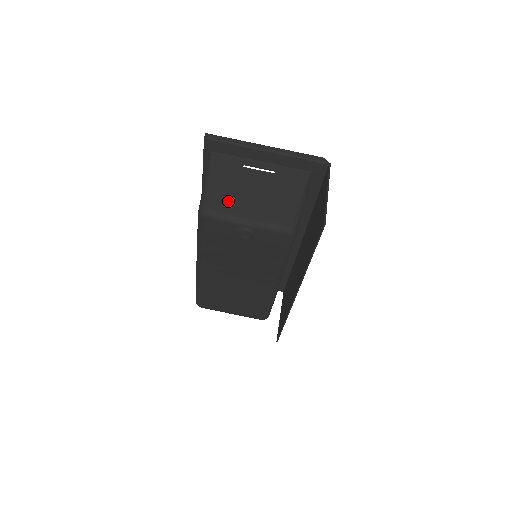
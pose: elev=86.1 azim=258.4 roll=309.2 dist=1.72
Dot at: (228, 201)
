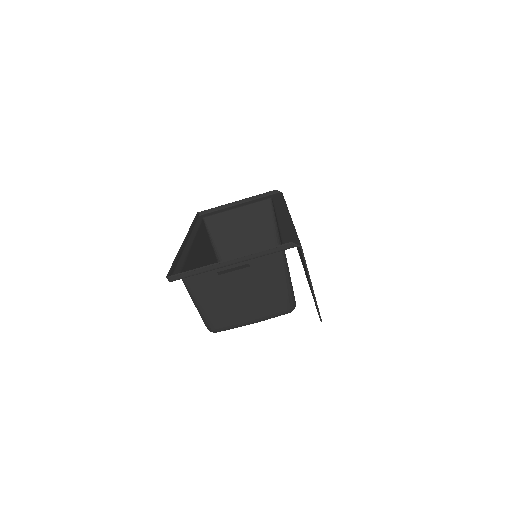
Dot at: (226, 316)
